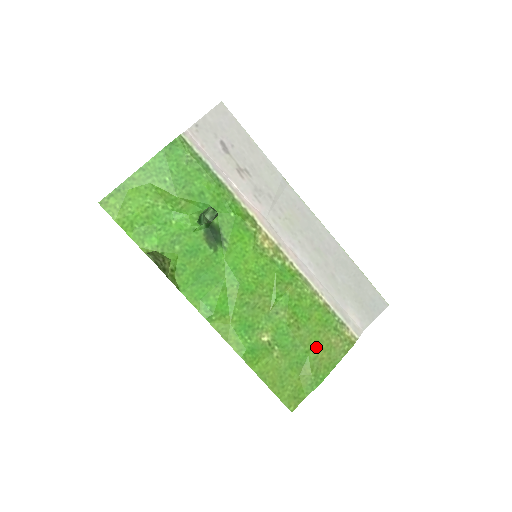
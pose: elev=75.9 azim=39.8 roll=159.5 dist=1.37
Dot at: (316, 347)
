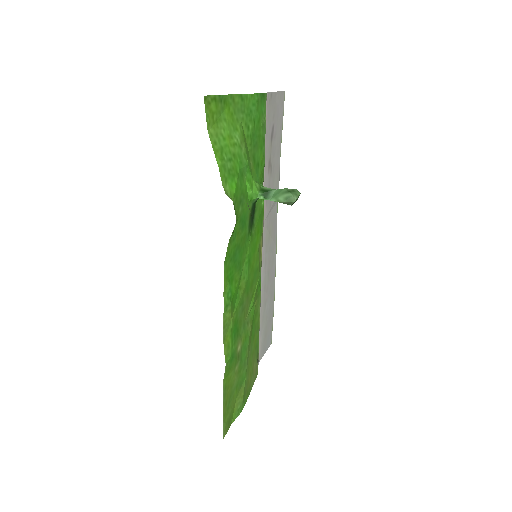
Dot at: (249, 370)
